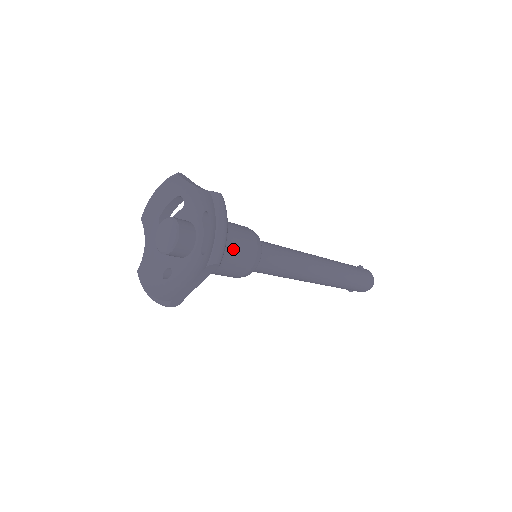
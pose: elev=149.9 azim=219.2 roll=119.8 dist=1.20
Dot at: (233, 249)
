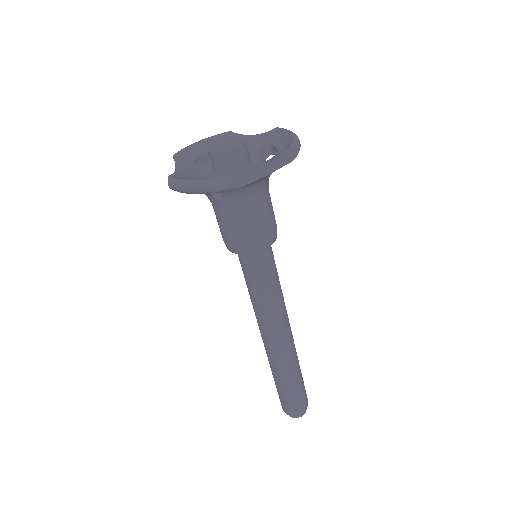
Dot at: (270, 199)
